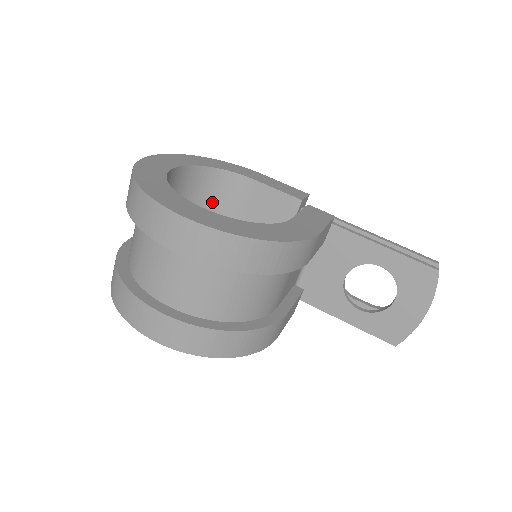
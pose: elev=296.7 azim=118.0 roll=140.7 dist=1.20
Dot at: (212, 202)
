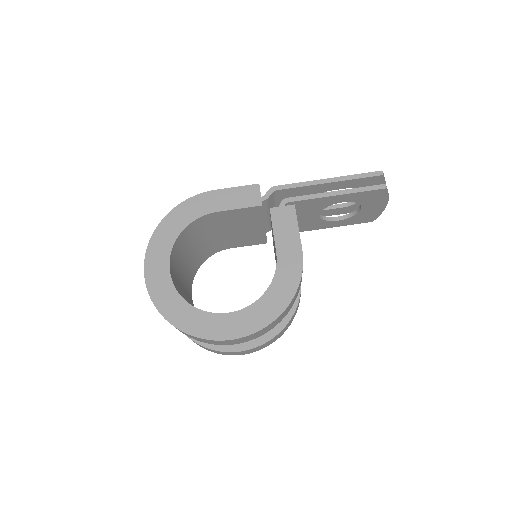
Dot at: (195, 237)
